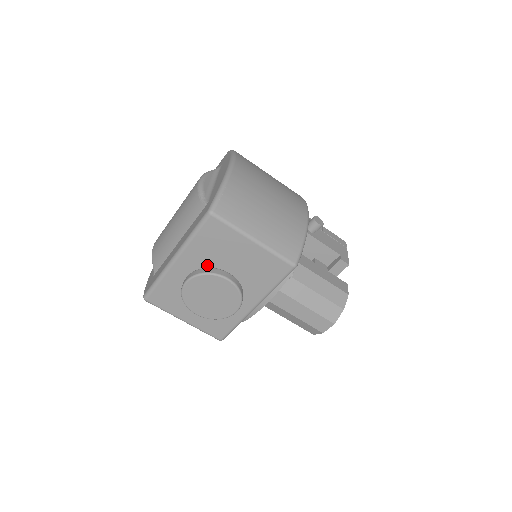
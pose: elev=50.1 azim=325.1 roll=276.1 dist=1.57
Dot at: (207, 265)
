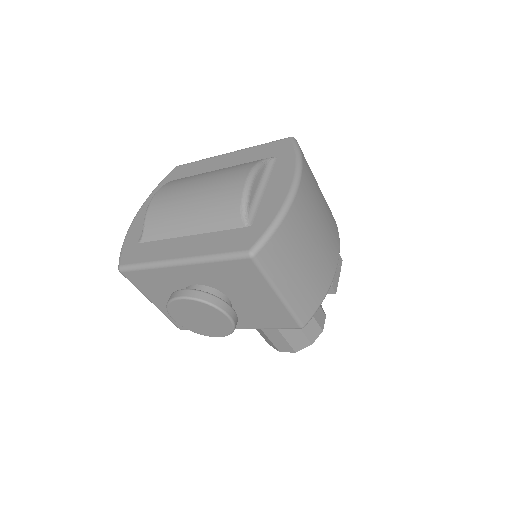
Dot at: (212, 285)
